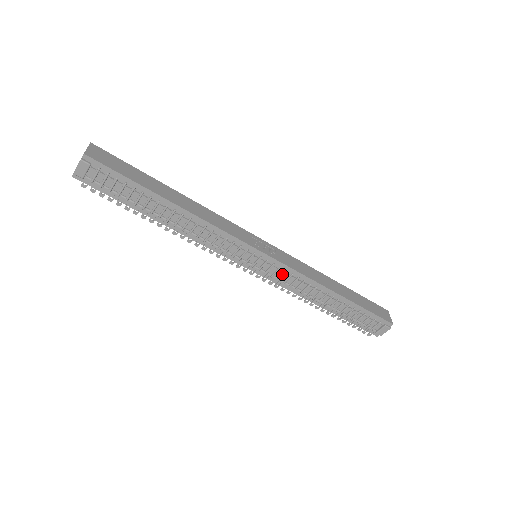
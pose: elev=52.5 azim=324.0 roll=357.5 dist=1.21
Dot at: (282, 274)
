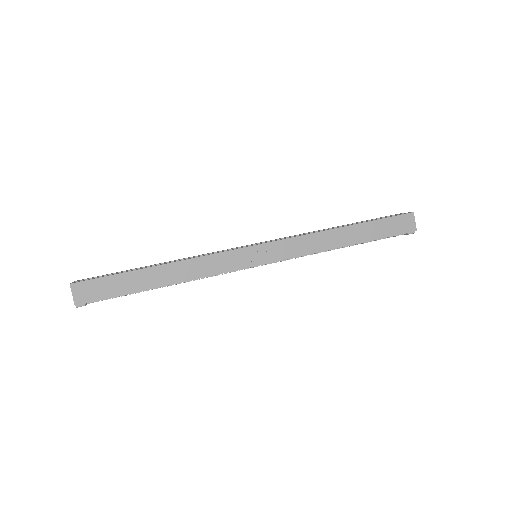
Dot at: occluded
